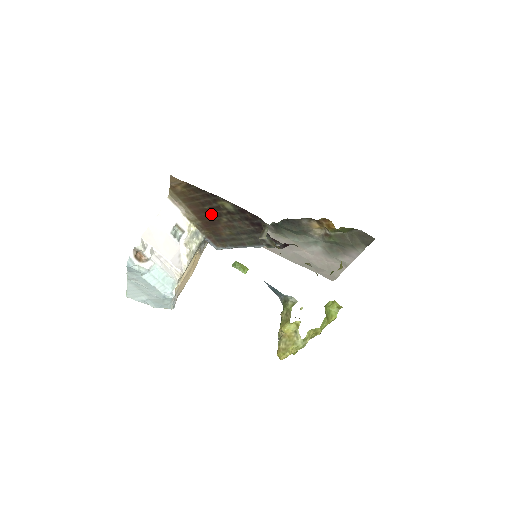
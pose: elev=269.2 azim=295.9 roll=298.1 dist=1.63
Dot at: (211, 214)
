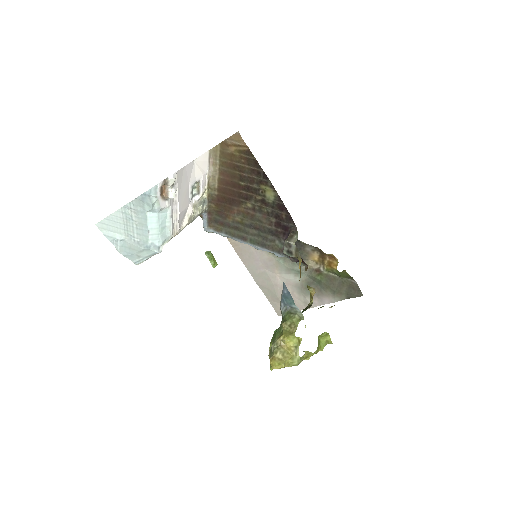
Dot at: (239, 192)
